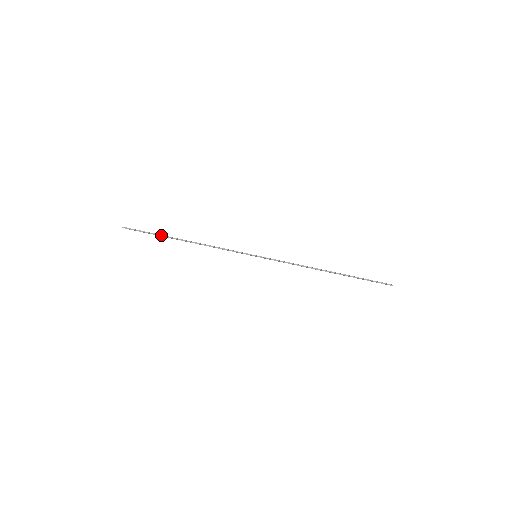
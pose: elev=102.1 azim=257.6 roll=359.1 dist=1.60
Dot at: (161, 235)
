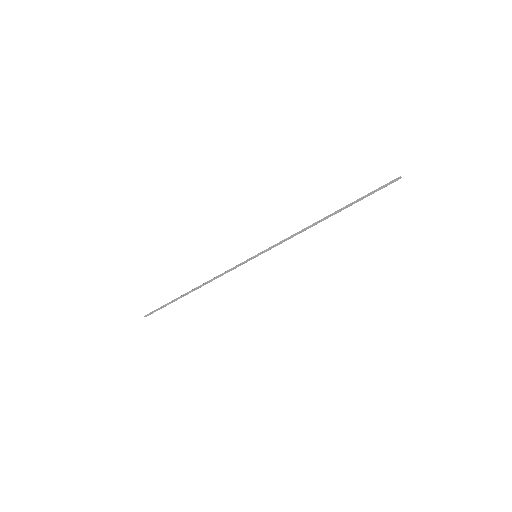
Dot at: (174, 301)
